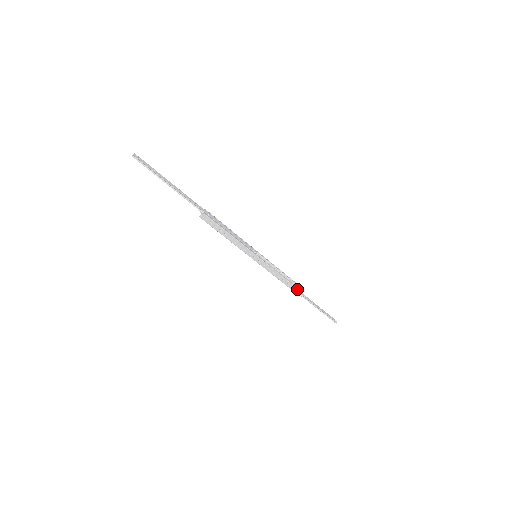
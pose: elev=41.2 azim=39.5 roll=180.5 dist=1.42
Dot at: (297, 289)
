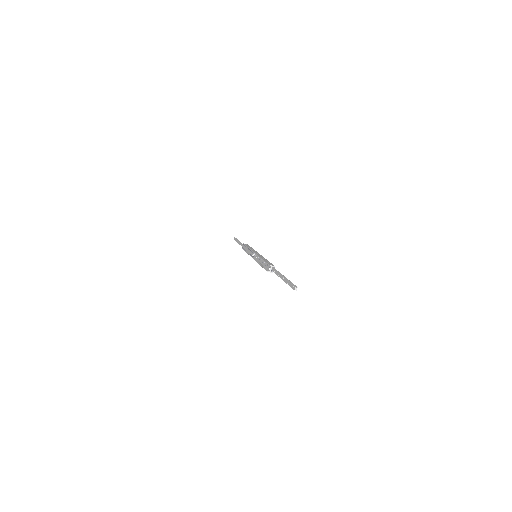
Dot at: occluded
